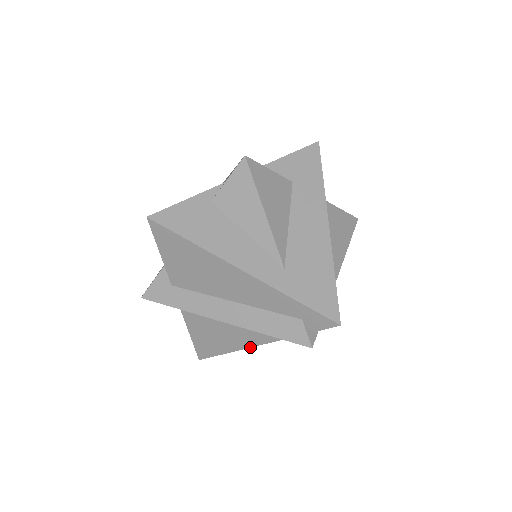
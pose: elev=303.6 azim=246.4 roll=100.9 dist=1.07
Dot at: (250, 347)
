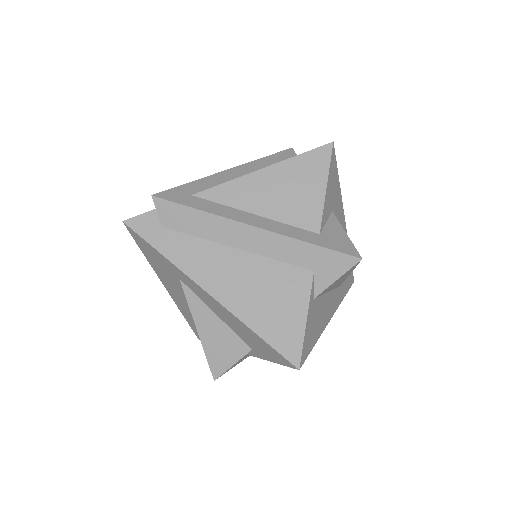
Dot at: occluded
